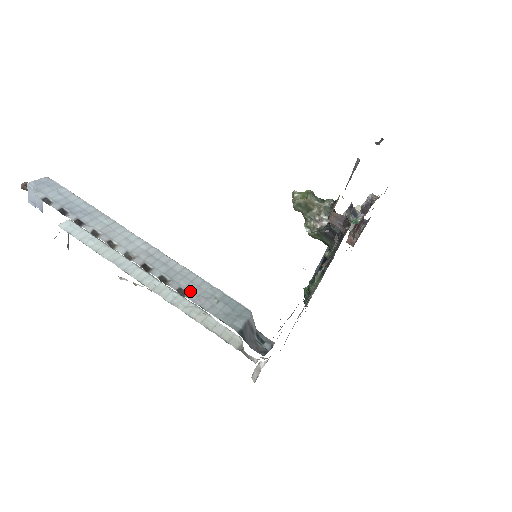
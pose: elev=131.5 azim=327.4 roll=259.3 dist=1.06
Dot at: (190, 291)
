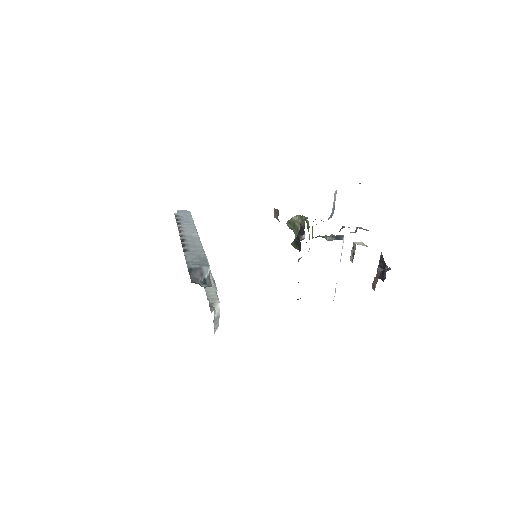
Dot at: (189, 251)
